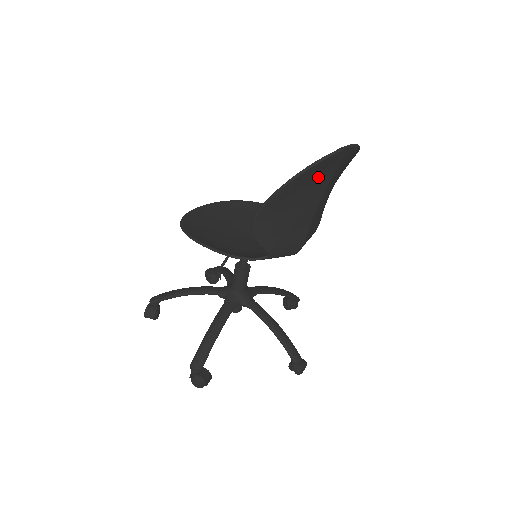
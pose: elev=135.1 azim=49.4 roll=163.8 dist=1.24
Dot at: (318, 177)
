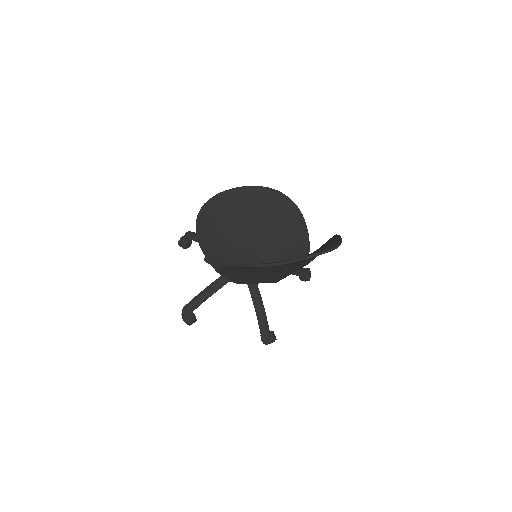
Dot at: occluded
